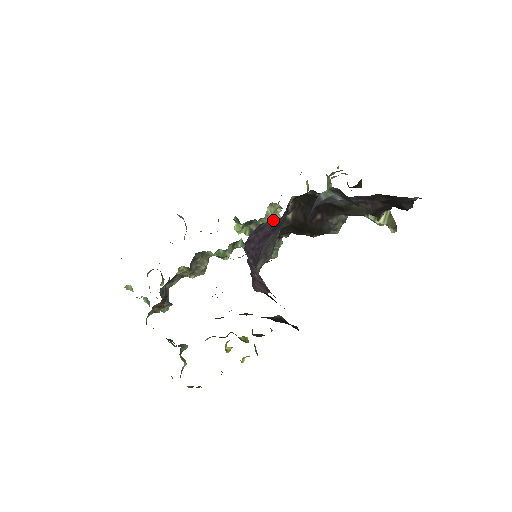
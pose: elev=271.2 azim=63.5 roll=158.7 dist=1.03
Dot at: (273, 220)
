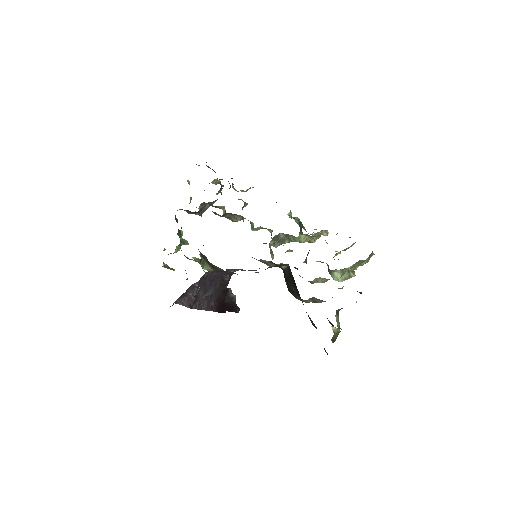
Dot at: occluded
